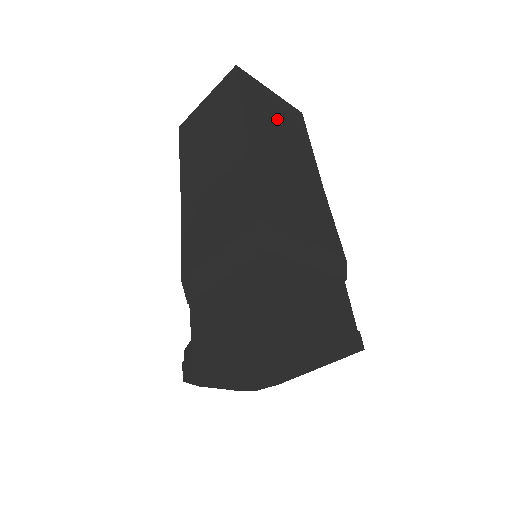
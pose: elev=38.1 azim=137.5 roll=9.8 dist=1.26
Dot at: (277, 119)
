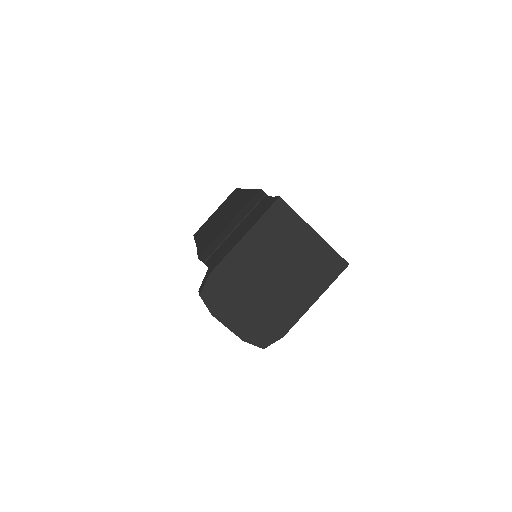
Dot at: occluded
